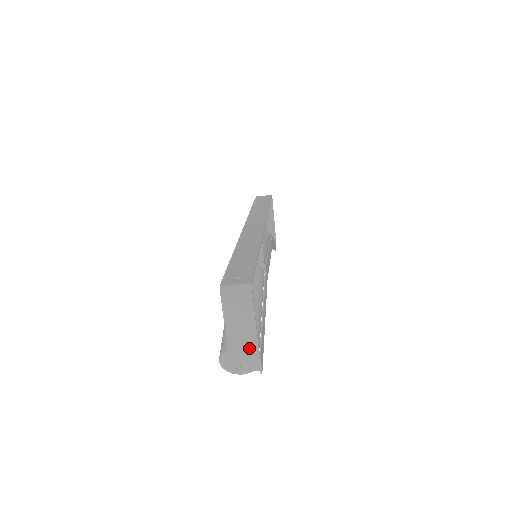
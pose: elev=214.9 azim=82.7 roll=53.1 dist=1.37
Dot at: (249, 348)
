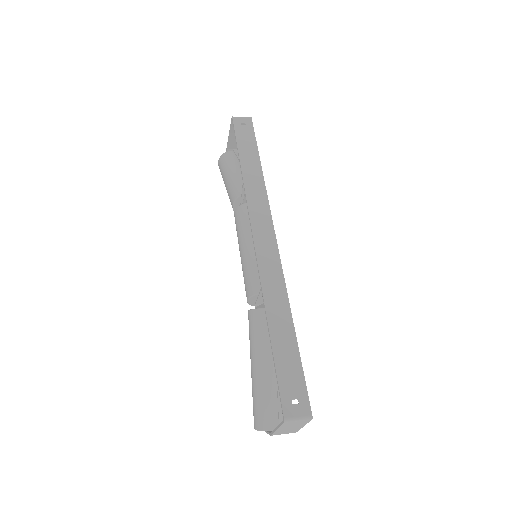
Dot at: occluded
